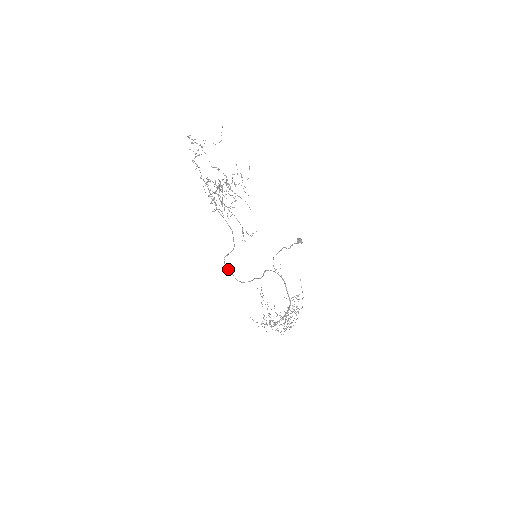
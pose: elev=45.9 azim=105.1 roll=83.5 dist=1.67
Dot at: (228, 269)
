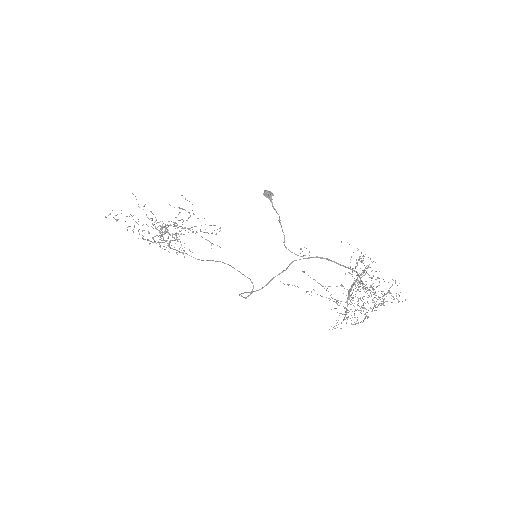
Dot at: (240, 294)
